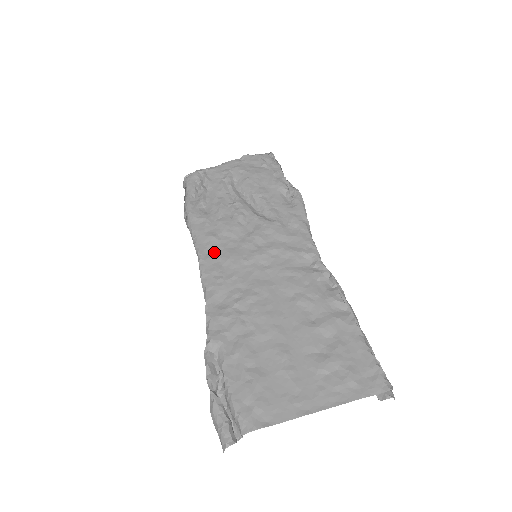
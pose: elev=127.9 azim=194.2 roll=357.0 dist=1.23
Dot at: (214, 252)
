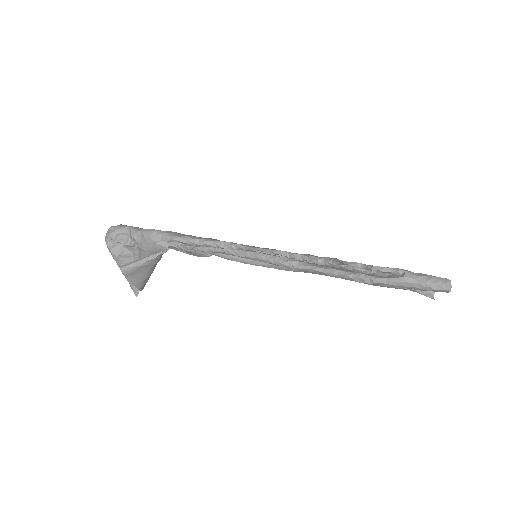
Dot at: occluded
